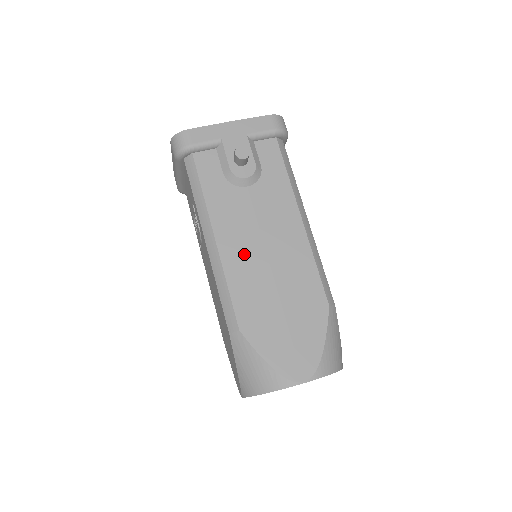
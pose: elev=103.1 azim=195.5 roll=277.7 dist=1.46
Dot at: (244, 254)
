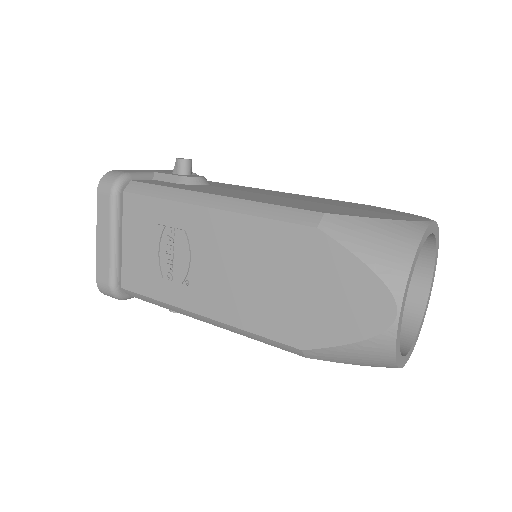
Dot at: (256, 197)
